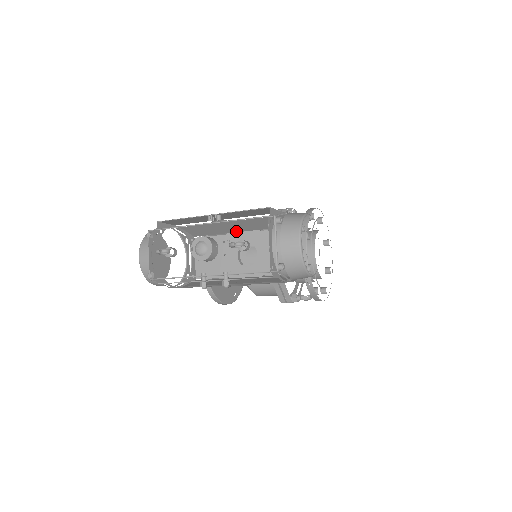
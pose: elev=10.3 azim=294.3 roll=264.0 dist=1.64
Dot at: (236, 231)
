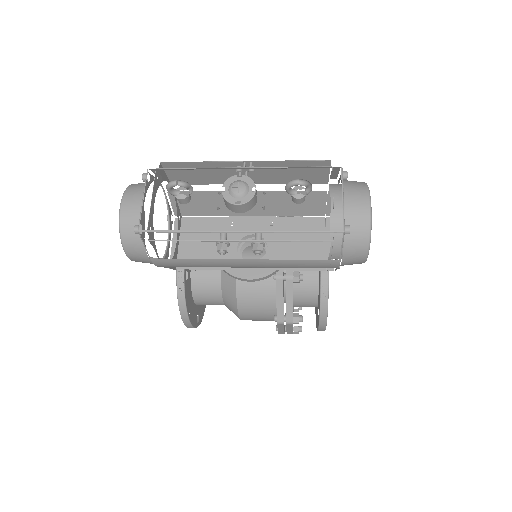
Dot at: (245, 213)
